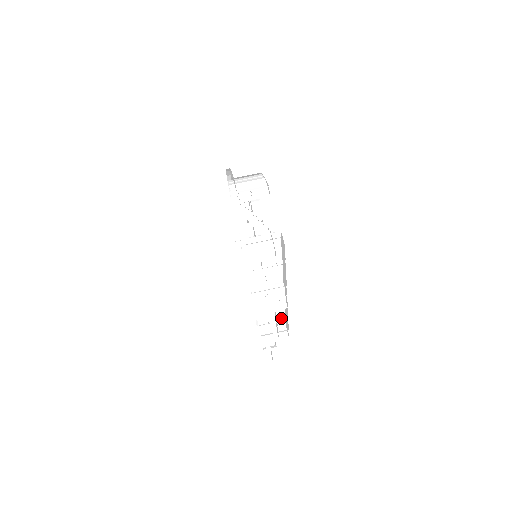
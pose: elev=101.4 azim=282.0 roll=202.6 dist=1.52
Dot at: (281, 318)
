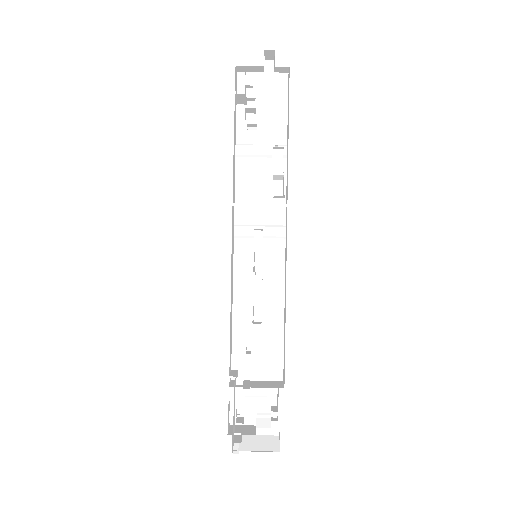
Dot at: (276, 344)
